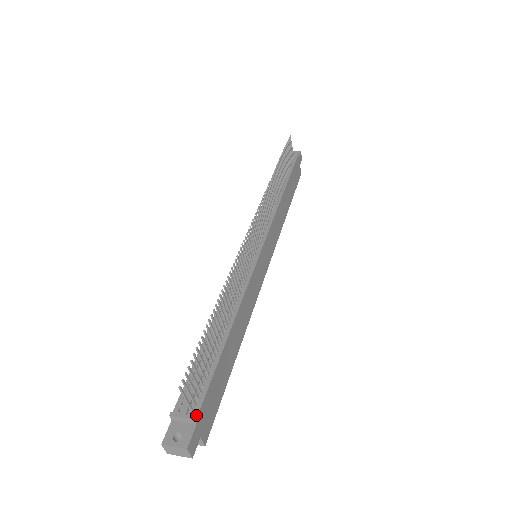
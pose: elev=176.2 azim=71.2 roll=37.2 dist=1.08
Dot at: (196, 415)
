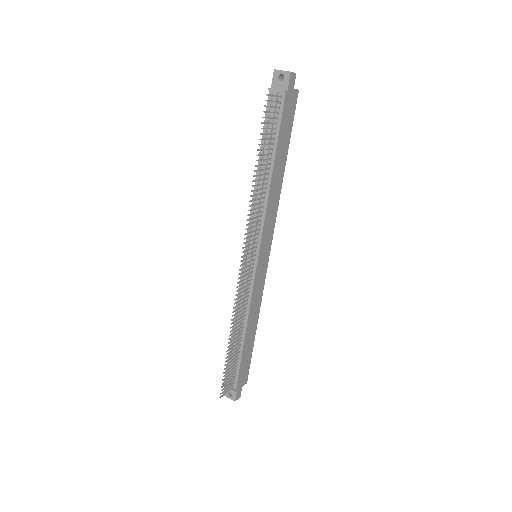
Dot at: (235, 389)
